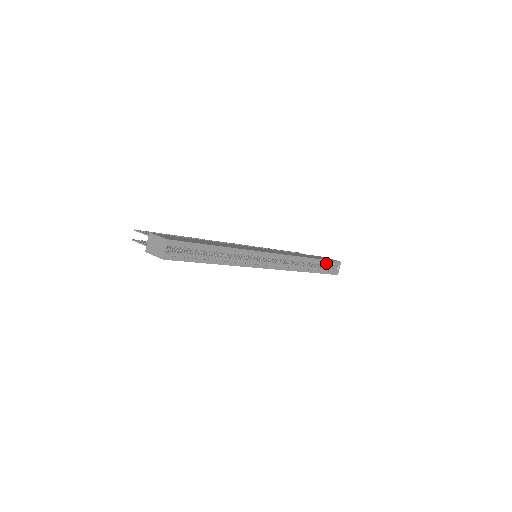
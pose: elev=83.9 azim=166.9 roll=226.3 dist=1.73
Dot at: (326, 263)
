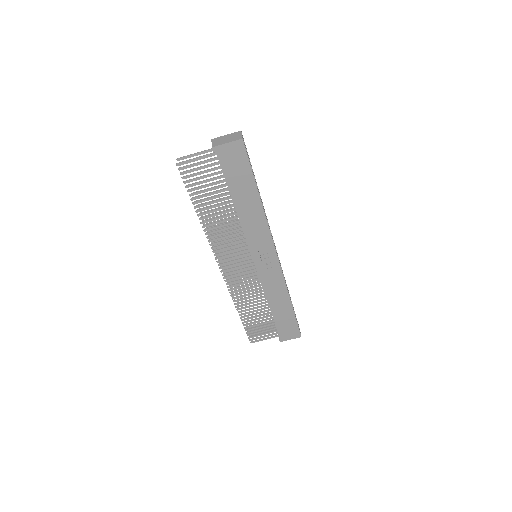
Dot at: occluded
